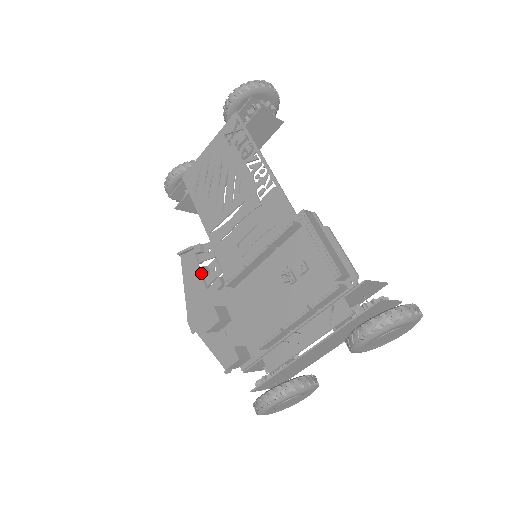
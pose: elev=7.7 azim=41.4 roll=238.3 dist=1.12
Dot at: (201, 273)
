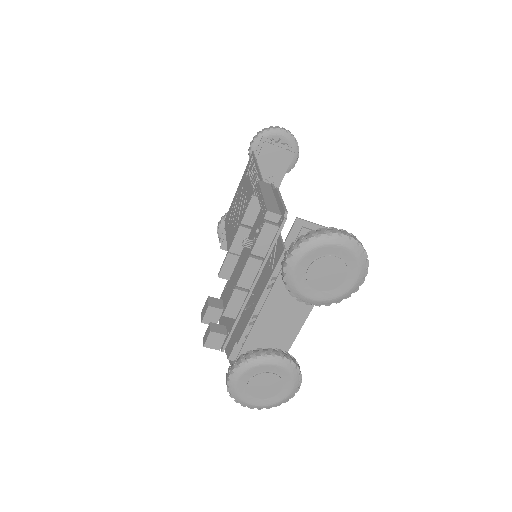
Dot at: occluded
